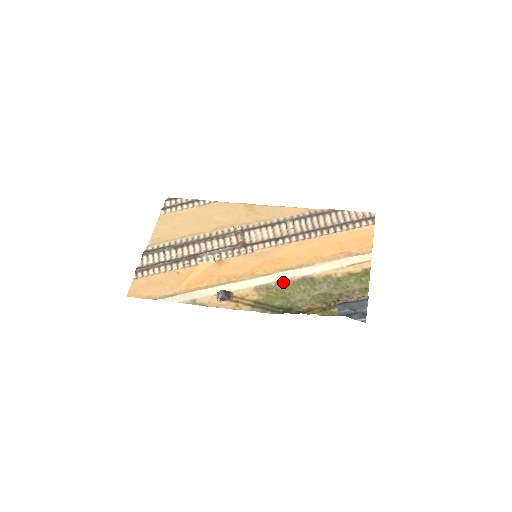
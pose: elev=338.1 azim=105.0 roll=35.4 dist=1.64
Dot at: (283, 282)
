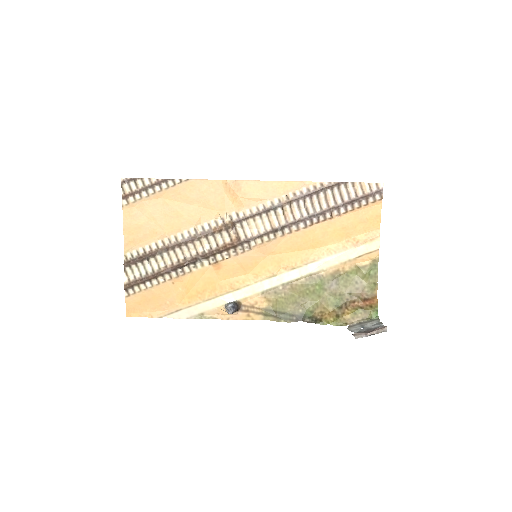
Dot at: (290, 284)
